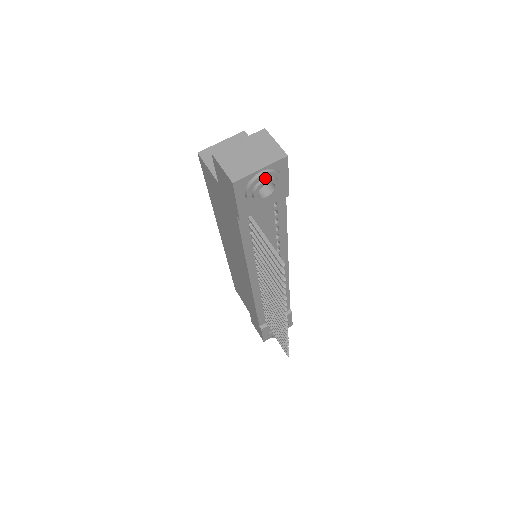
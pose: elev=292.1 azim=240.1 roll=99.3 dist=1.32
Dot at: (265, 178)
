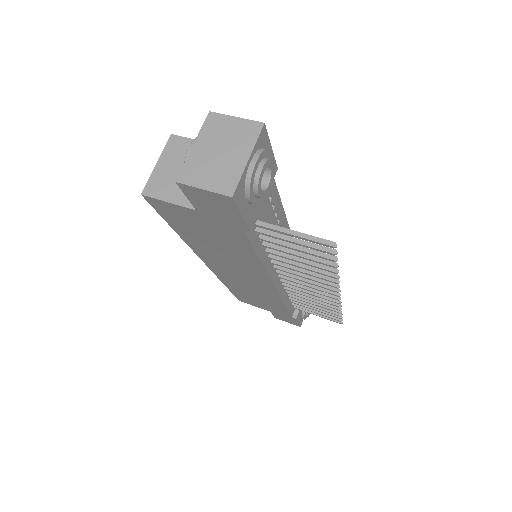
Dot at: (259, 166)
